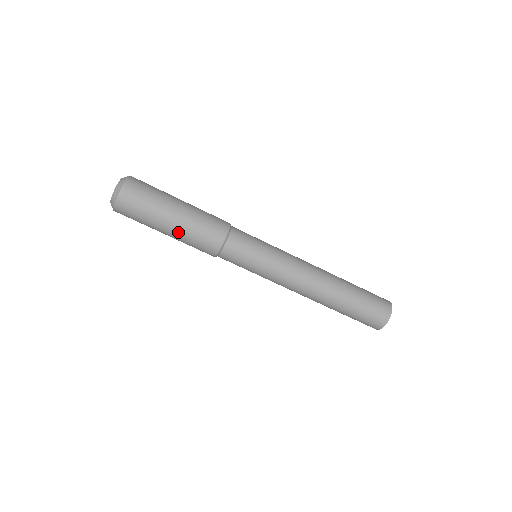
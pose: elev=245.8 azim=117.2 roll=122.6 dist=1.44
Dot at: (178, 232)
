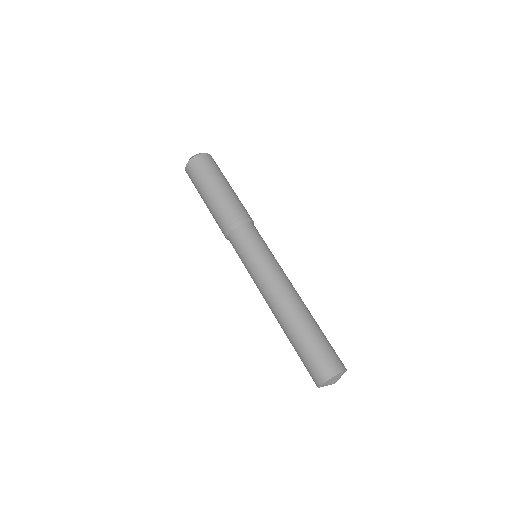
Dot at: (215, 198)
